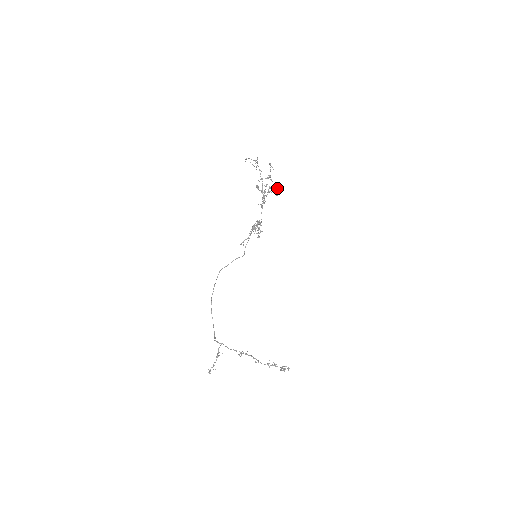
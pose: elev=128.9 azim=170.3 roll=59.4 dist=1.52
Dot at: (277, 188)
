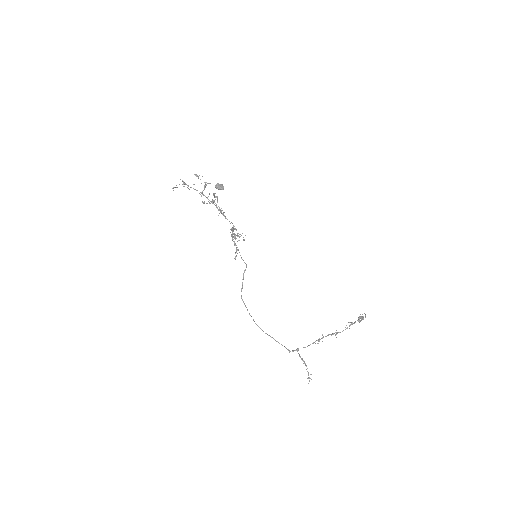
Dot at: (218, 184)
